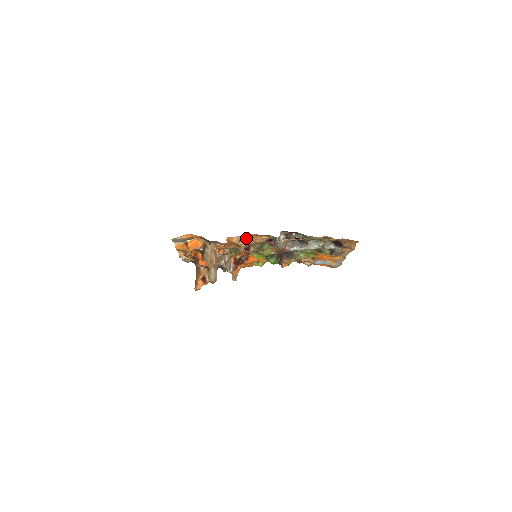
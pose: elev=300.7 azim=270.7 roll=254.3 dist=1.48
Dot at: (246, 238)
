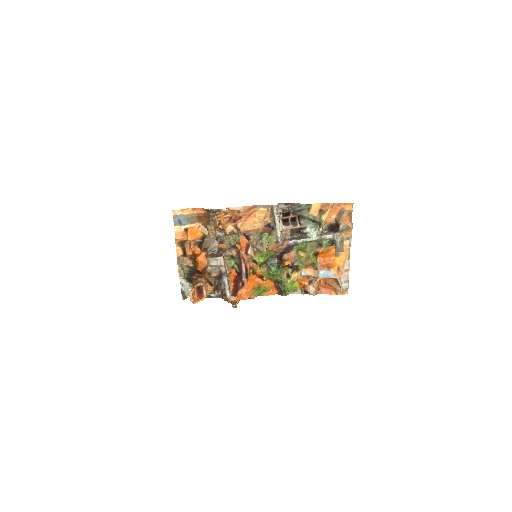
Dot at: (245, 212)
